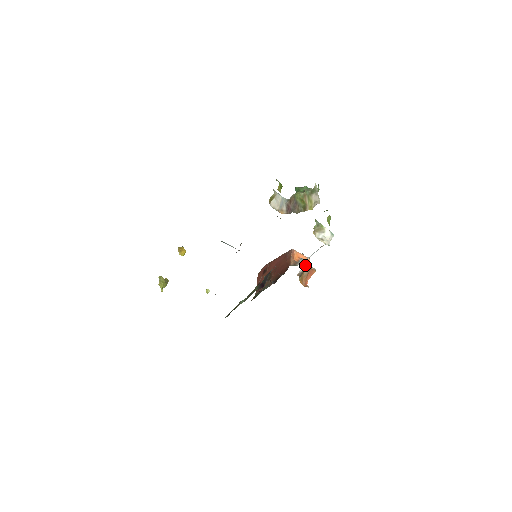
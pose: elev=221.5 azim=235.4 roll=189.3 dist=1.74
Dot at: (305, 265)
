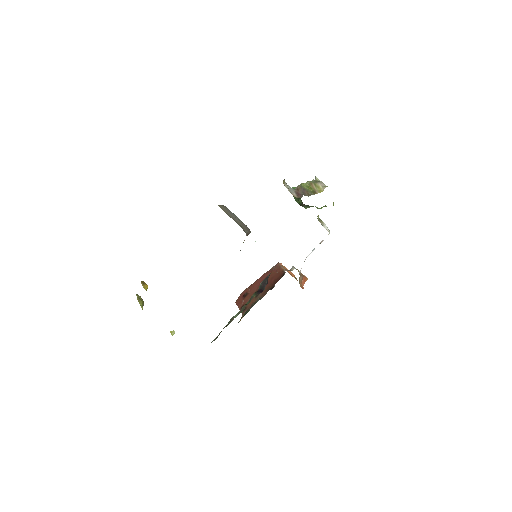
Dot at: occluded
